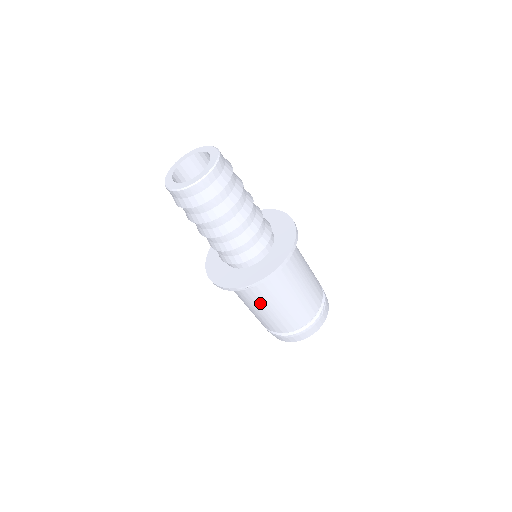
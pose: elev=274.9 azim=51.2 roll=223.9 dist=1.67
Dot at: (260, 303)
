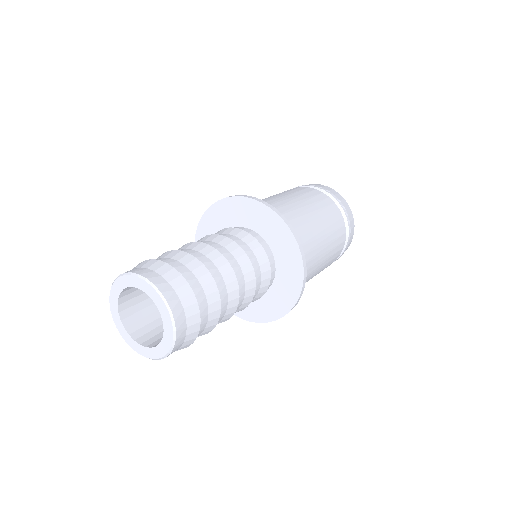
Dot at: occluded
